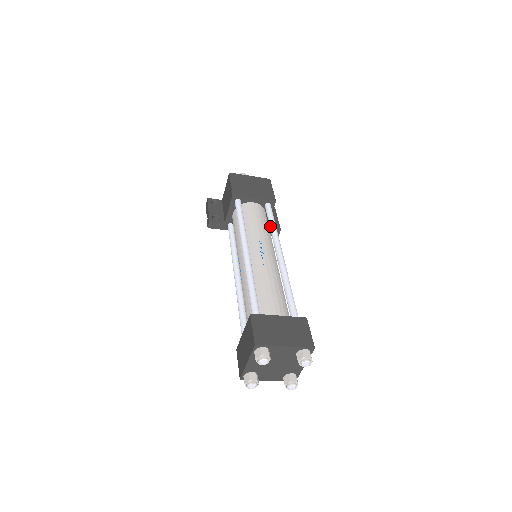
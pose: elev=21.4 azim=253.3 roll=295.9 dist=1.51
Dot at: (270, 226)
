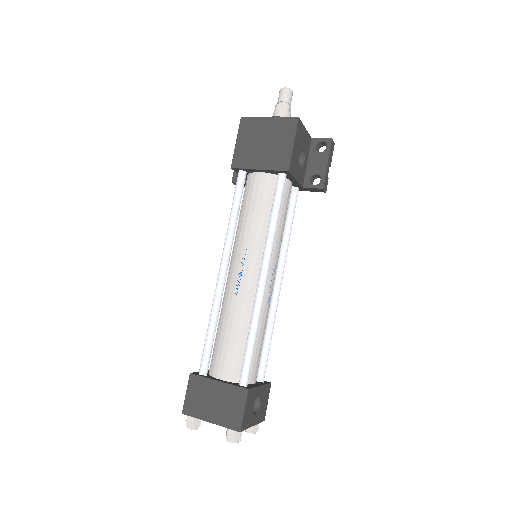
Dot at: (269, 220)
